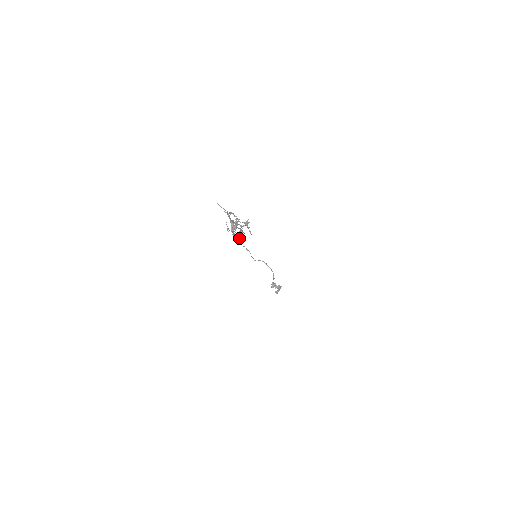
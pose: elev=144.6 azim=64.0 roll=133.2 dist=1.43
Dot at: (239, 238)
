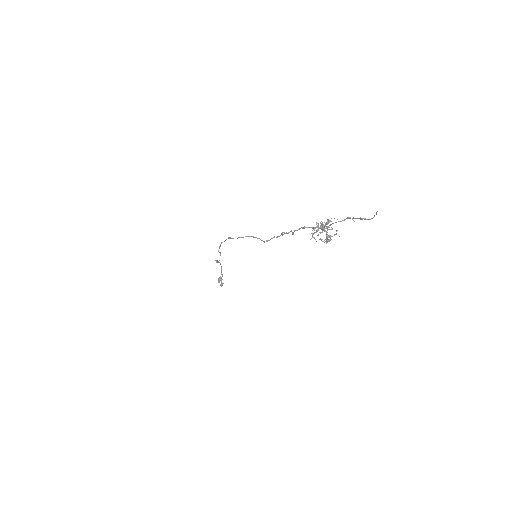
Dot at: (327, 242)
